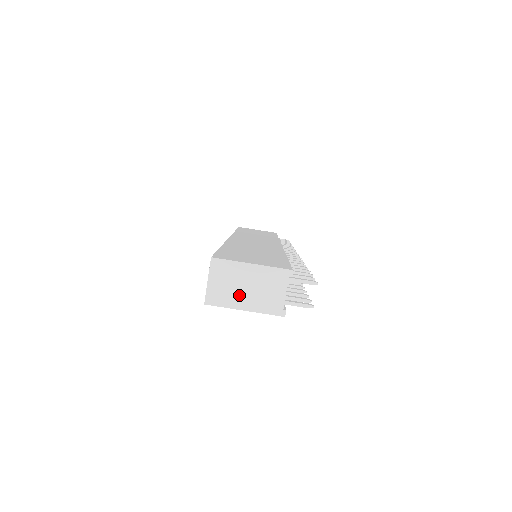
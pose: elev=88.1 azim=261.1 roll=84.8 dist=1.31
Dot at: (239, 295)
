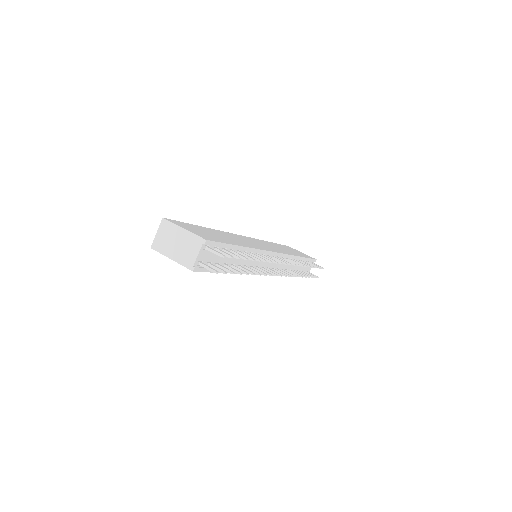
Dot at: (171, 248)
